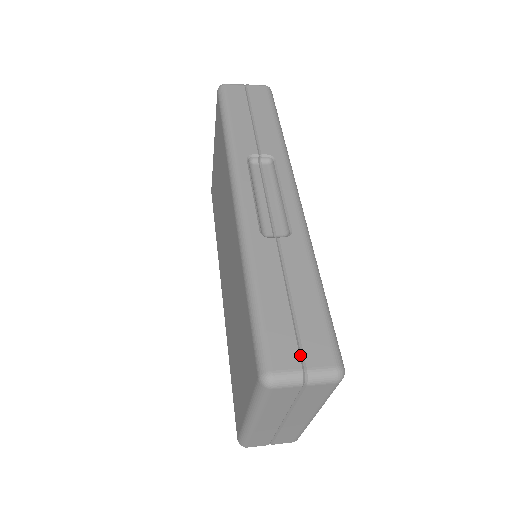
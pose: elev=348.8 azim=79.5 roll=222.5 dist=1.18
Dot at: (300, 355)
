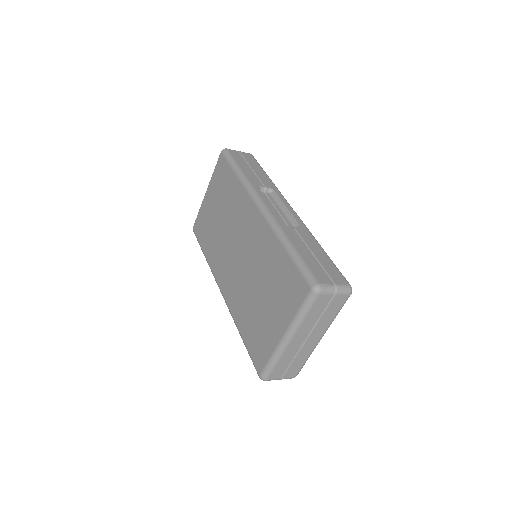
Dot at: (329, 278)
